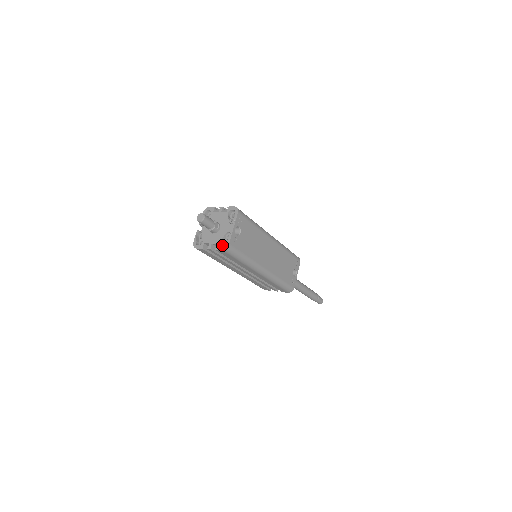
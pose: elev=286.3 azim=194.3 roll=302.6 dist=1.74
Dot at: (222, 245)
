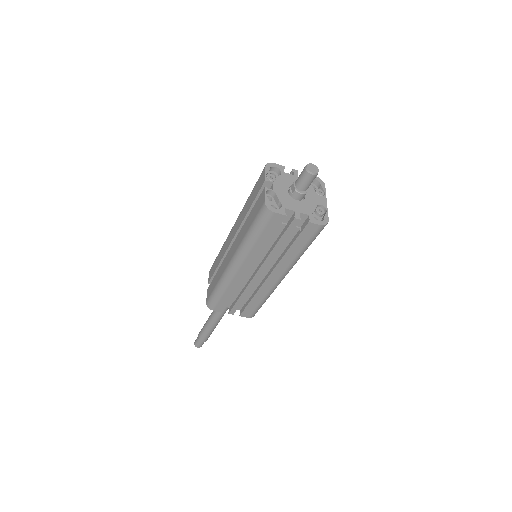
Dot at: (311, 219)
